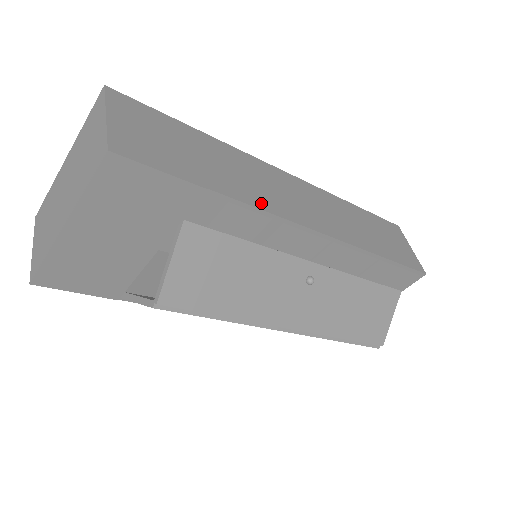
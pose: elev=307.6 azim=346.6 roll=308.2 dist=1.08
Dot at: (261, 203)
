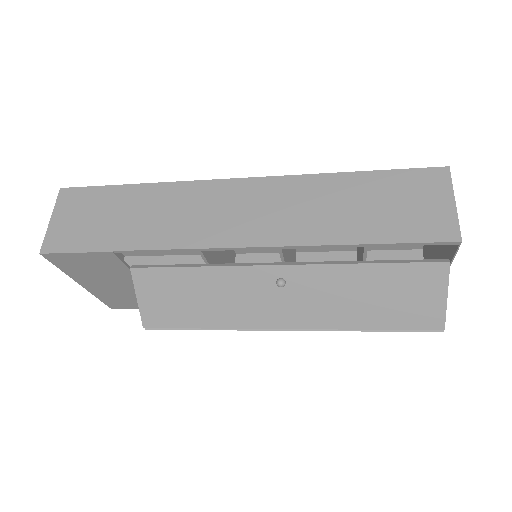
Dot at: (170, 241)
